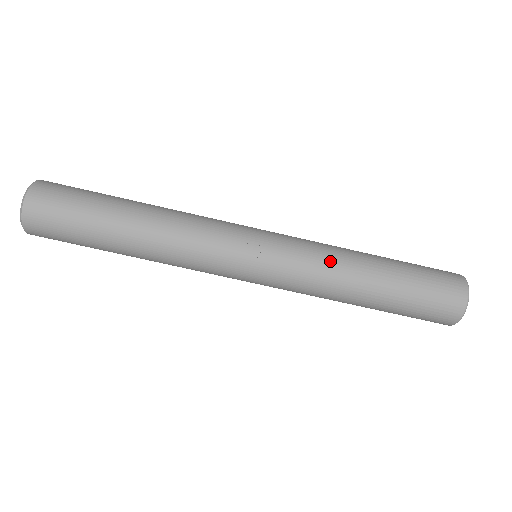
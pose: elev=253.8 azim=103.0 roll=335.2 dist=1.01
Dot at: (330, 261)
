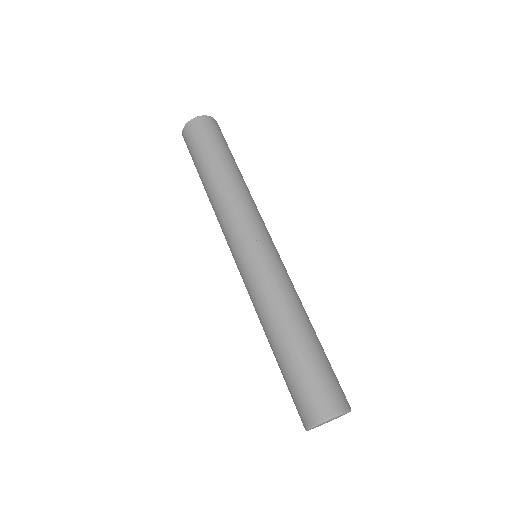
Dot at: (290, 293)
